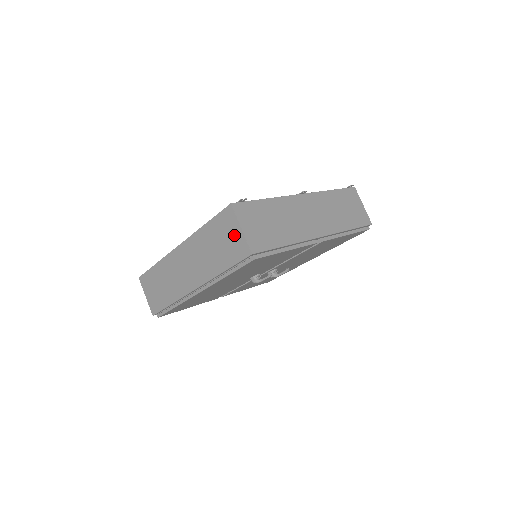
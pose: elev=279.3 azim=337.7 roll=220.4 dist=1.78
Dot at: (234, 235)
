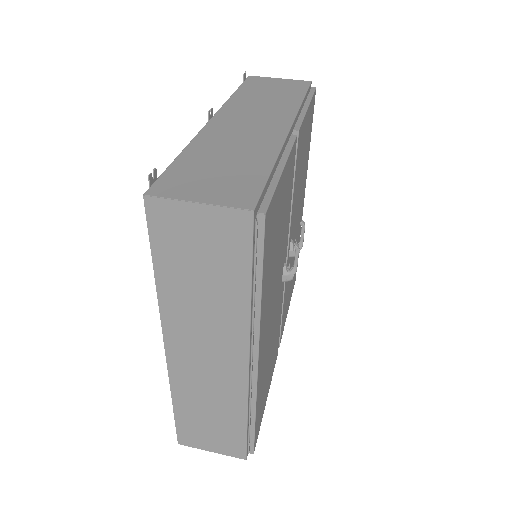
Dot at: (201, 227)
